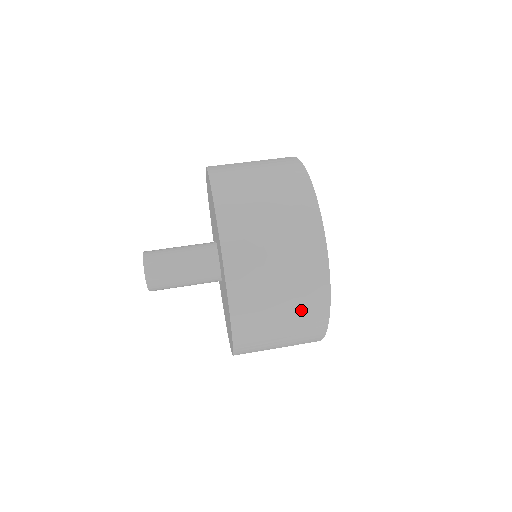
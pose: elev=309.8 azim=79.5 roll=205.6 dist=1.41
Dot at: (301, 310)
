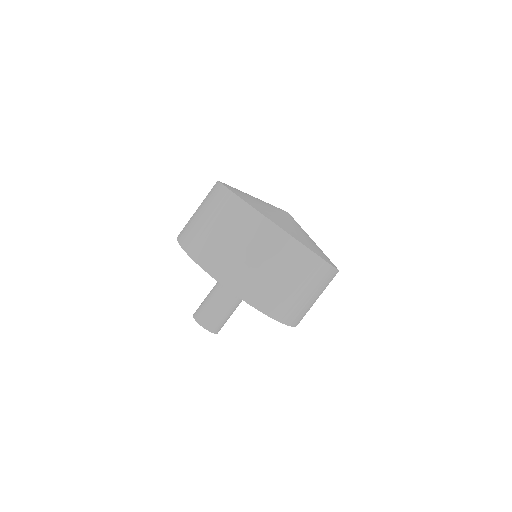
Dot at: (320, 285)
